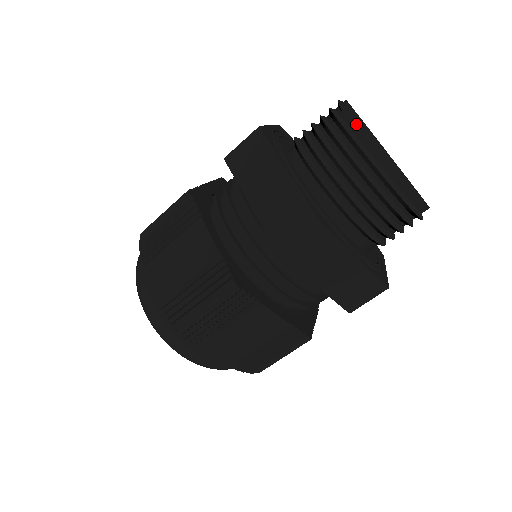
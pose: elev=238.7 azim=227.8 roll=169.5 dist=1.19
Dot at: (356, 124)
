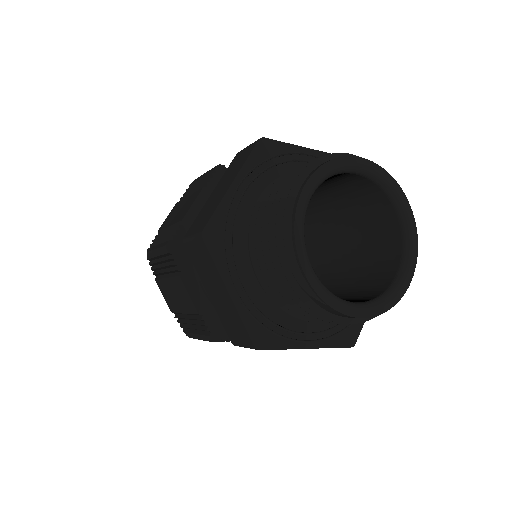
Dot at: (347, 317)
